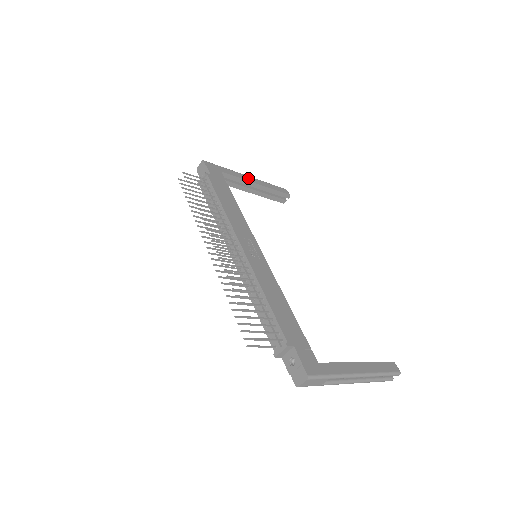
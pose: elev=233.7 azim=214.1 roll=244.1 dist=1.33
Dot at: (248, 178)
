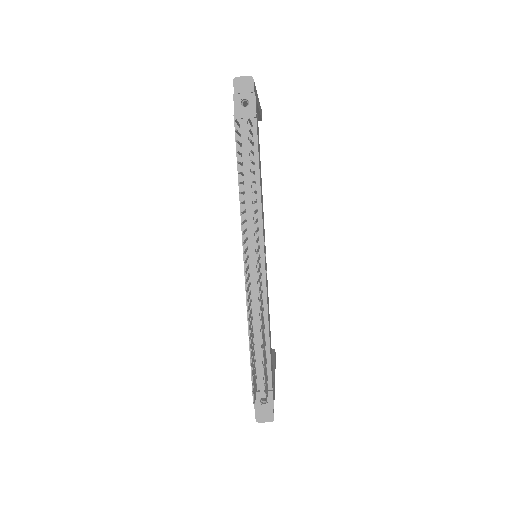
Dot at: (258, 102)
